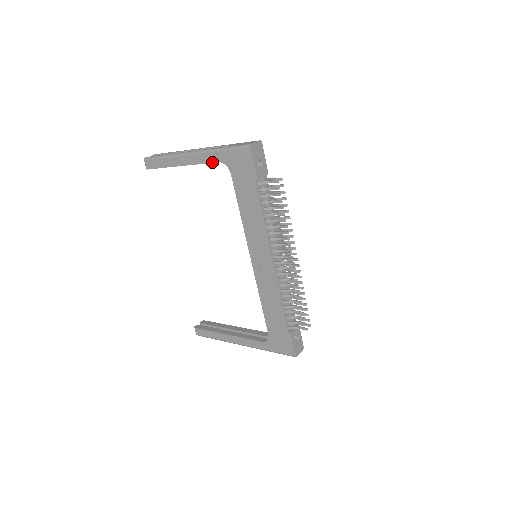
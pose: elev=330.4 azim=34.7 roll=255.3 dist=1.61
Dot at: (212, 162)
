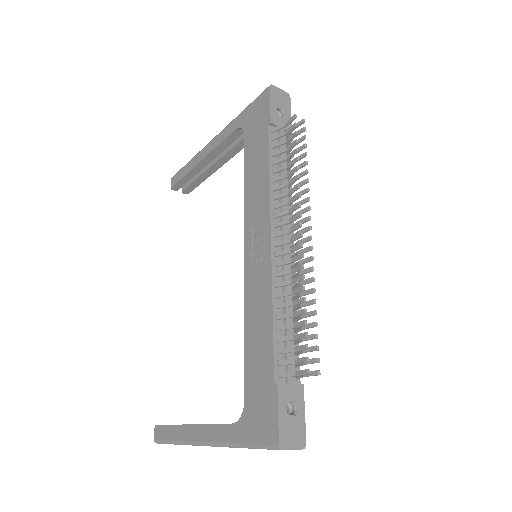
Dot at: (229, 134)
